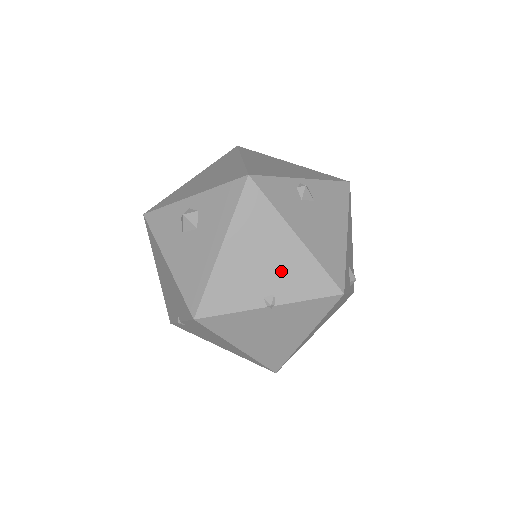
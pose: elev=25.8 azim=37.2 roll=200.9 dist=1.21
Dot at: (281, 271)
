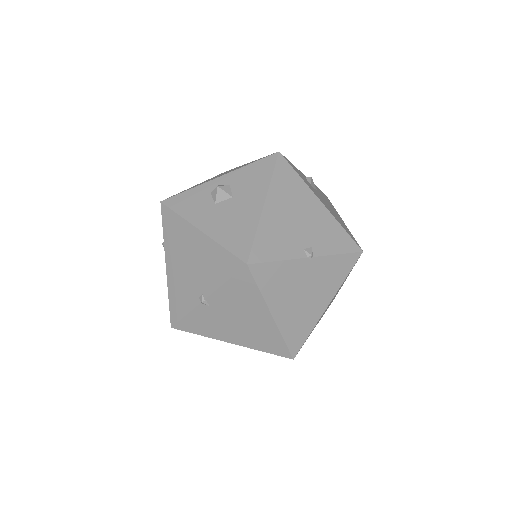
Dot at: (314, 228)
